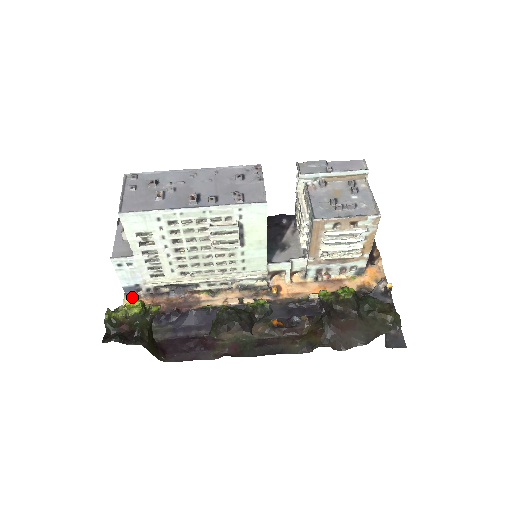
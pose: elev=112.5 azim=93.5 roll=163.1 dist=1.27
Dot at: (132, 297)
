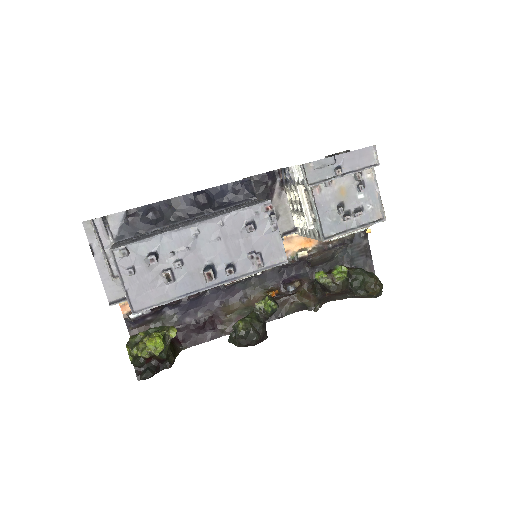
Dot at: occluded
